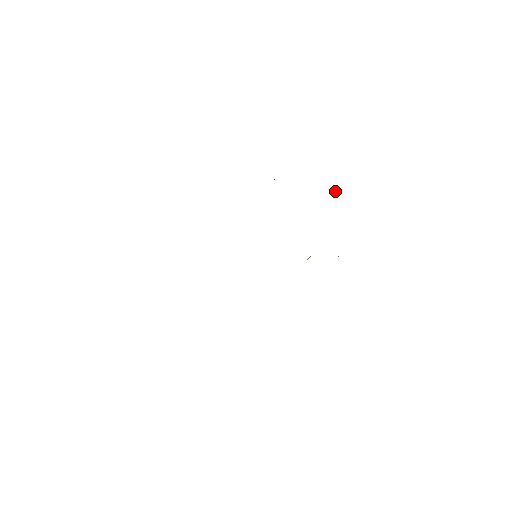
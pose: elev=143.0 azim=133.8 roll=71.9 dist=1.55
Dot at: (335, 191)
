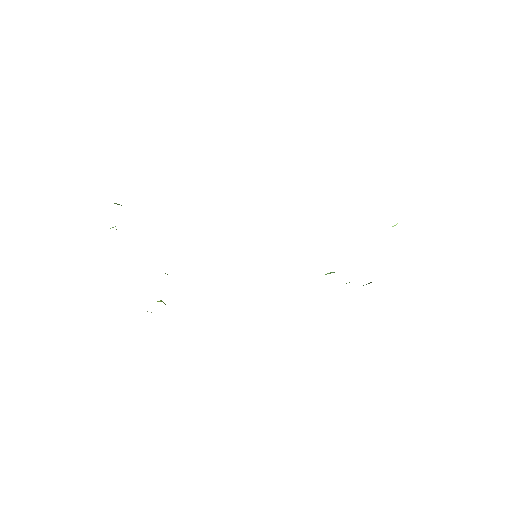
Dot at: occluded
